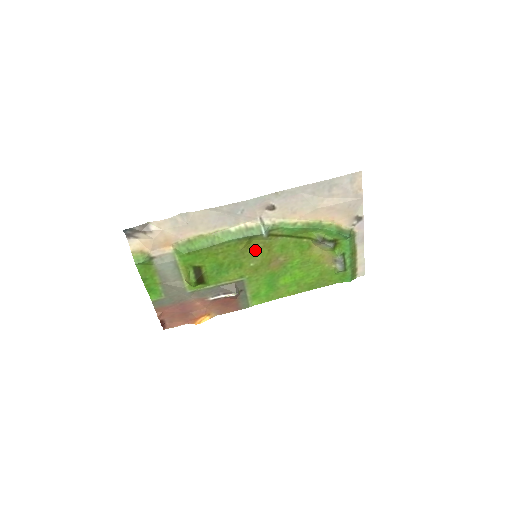
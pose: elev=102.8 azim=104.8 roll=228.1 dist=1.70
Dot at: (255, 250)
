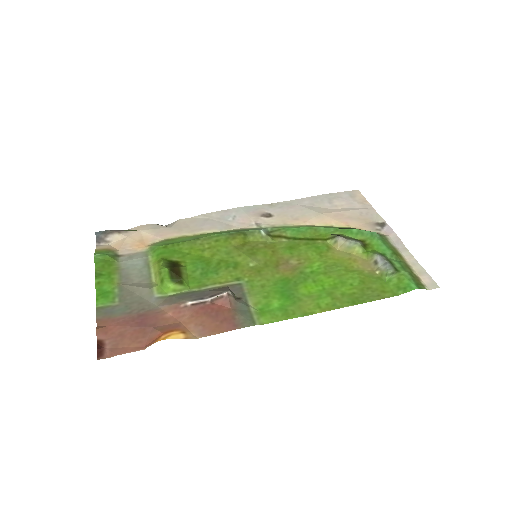
Dot at: (254, 251)
